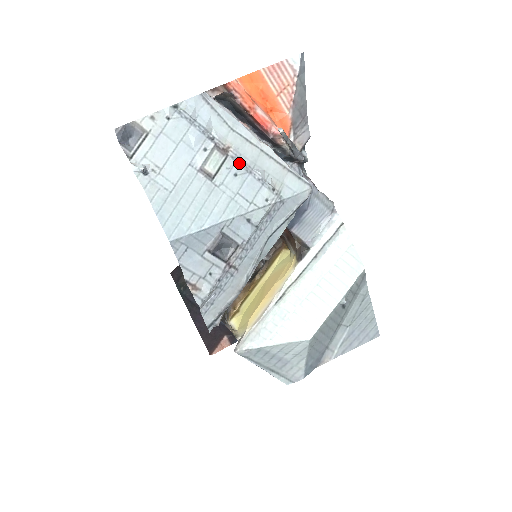
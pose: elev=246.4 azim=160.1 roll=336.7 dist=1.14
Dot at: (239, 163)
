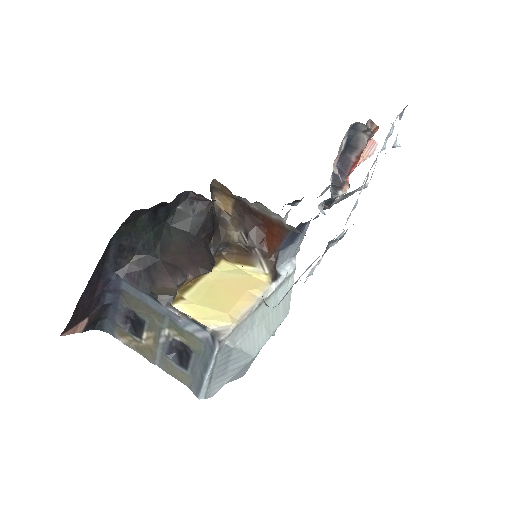
Dot at: occluded
